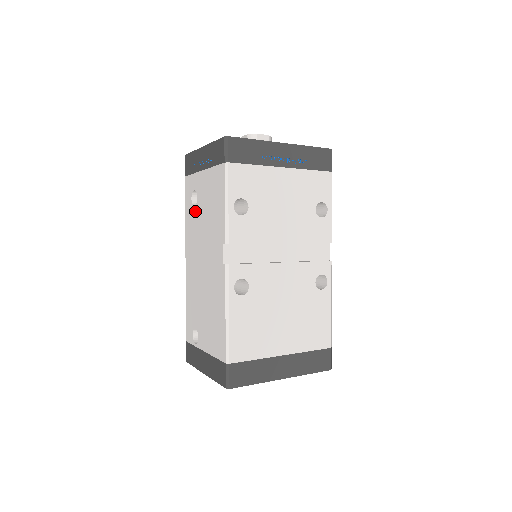
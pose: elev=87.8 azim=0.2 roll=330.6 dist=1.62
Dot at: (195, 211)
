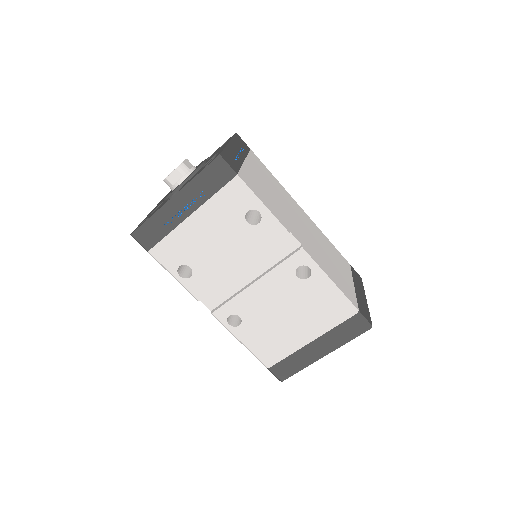
Dot at: occluded
